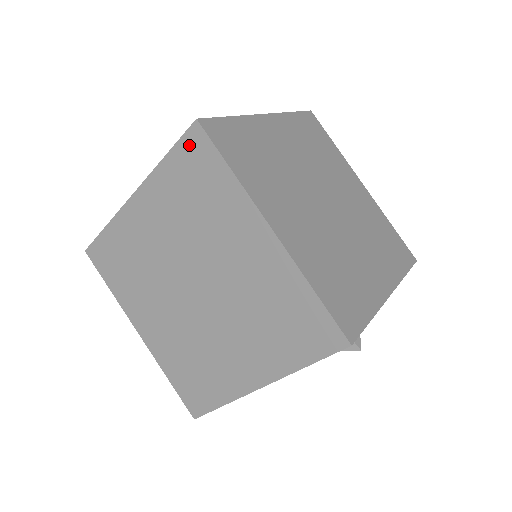
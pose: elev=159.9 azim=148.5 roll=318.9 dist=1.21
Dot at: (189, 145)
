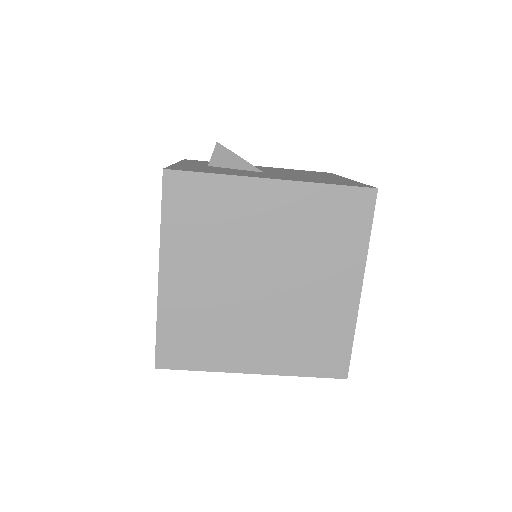
Dot at: (357, 196)
